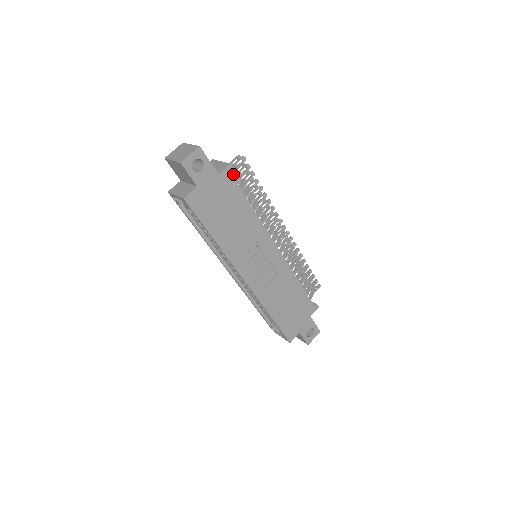
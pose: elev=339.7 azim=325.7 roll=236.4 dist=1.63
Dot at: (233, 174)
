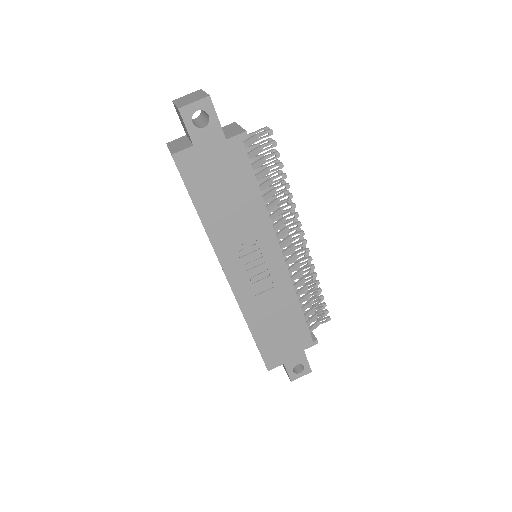
Dot at: (253, 147)
